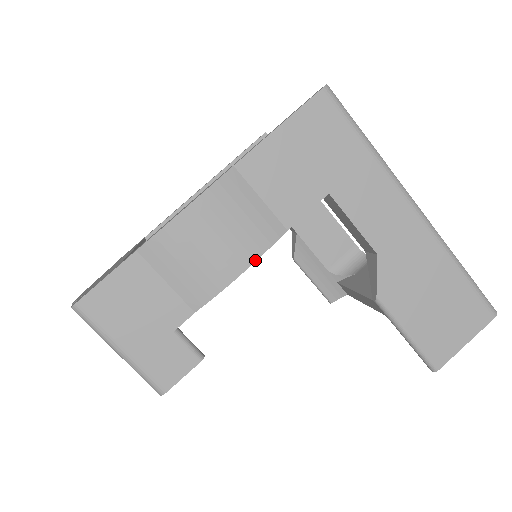
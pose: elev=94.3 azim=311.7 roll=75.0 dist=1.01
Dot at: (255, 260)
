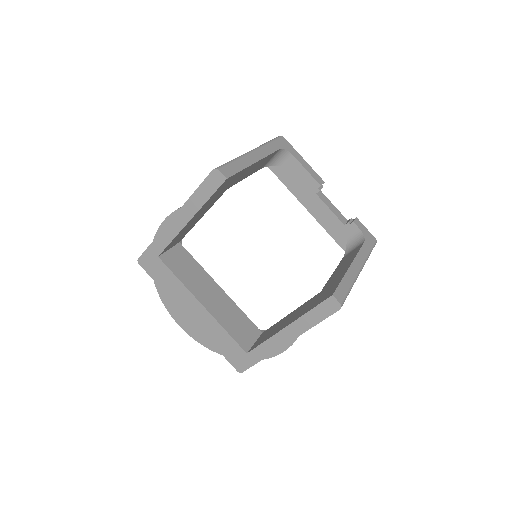
Dot at: occluded
